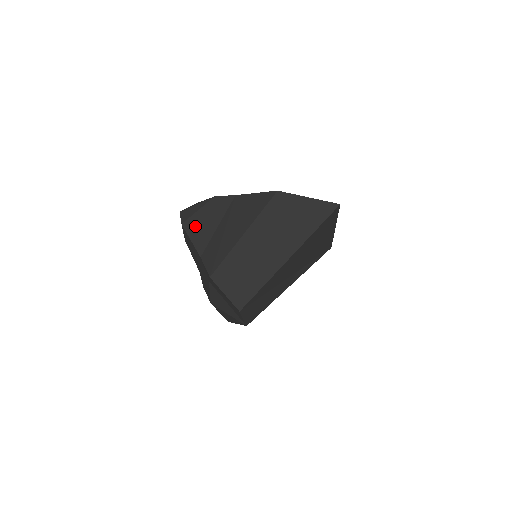
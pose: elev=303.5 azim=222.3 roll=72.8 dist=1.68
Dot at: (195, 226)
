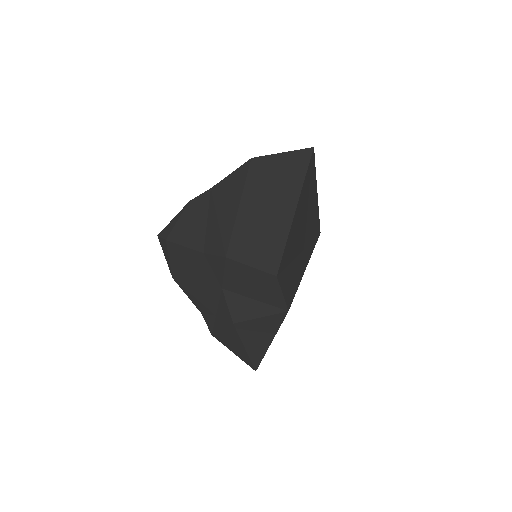
Dot at: (182, 233)
